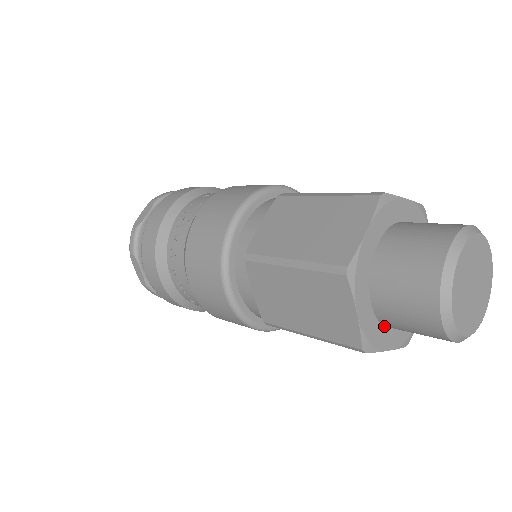
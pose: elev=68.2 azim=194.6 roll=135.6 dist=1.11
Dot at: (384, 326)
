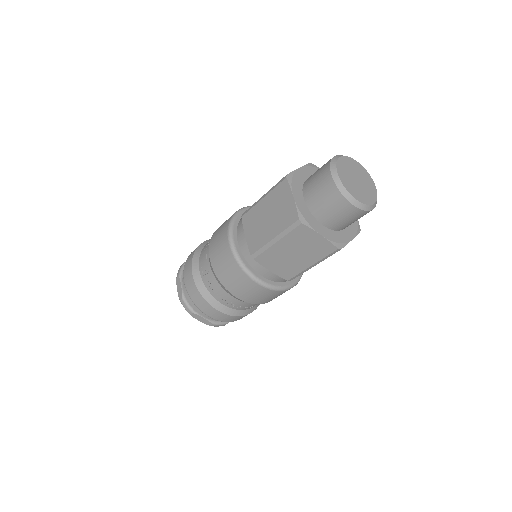
Dot at: (340, 231)
